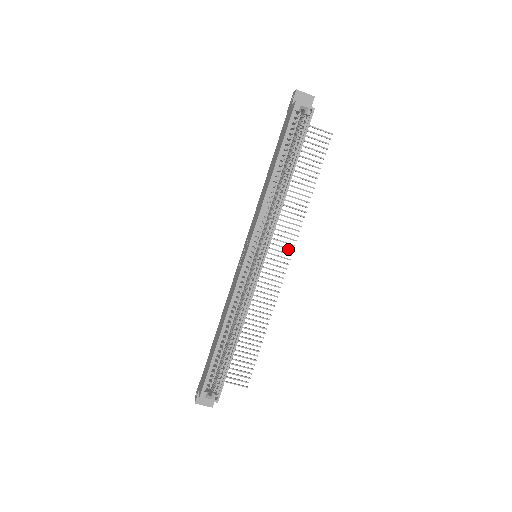
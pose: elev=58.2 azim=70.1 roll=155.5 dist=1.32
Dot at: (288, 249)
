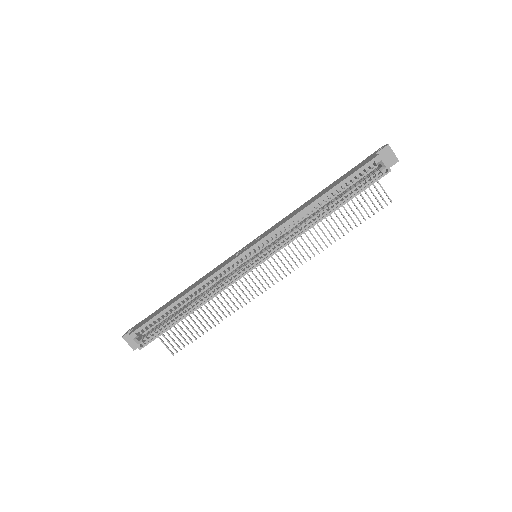
Dot at: (287, 269)
